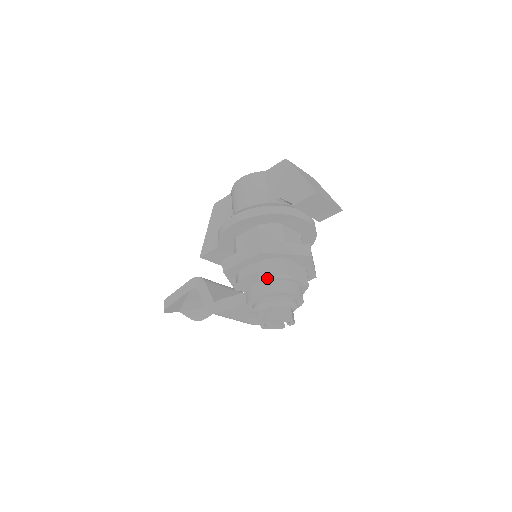
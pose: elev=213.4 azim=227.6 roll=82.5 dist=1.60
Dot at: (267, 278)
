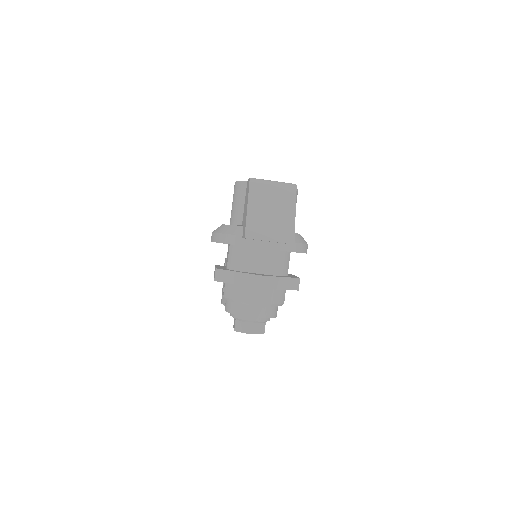
Dot at: (226, 299)
